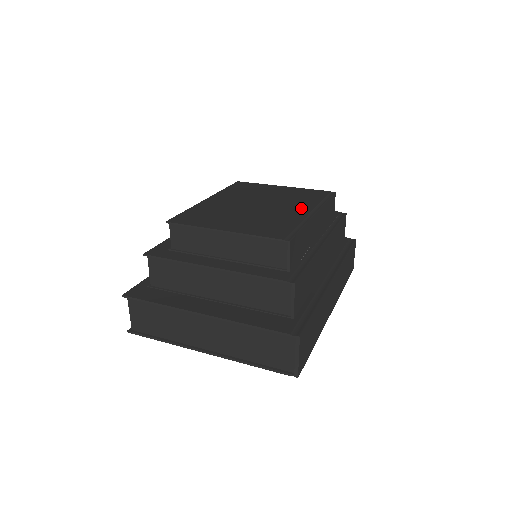
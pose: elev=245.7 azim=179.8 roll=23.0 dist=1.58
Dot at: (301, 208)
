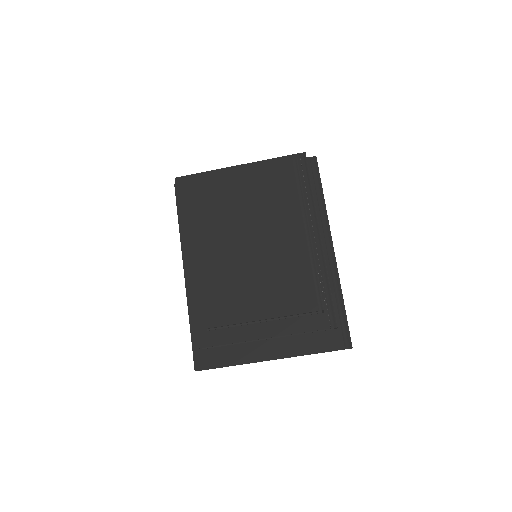
Dot at: (291, 228)
